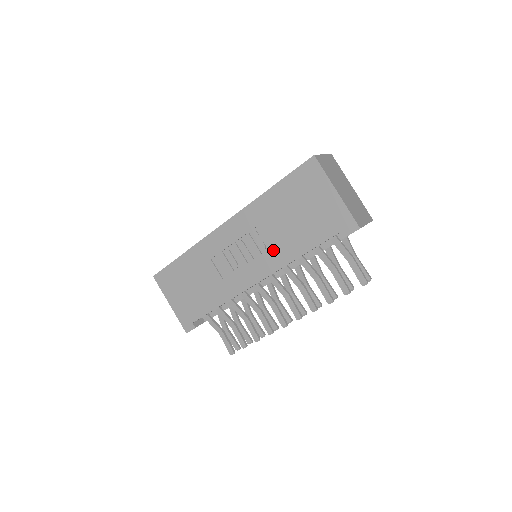
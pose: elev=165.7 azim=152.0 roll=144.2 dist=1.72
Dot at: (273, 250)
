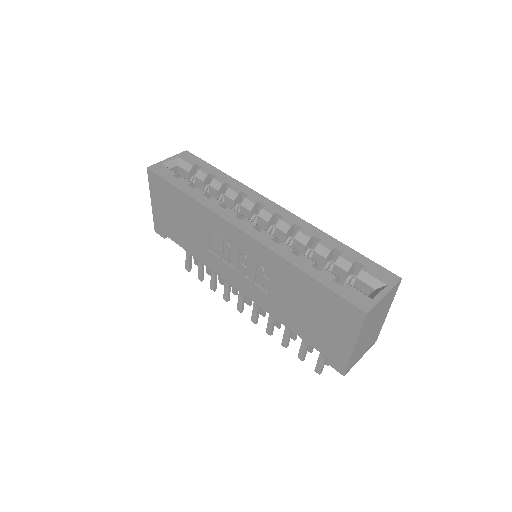
Dot at: (266, 295)
